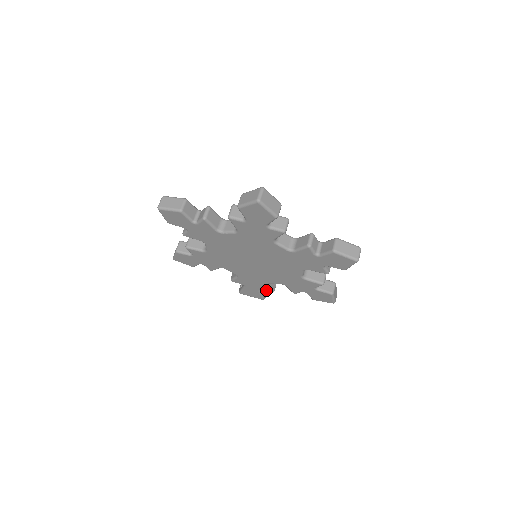
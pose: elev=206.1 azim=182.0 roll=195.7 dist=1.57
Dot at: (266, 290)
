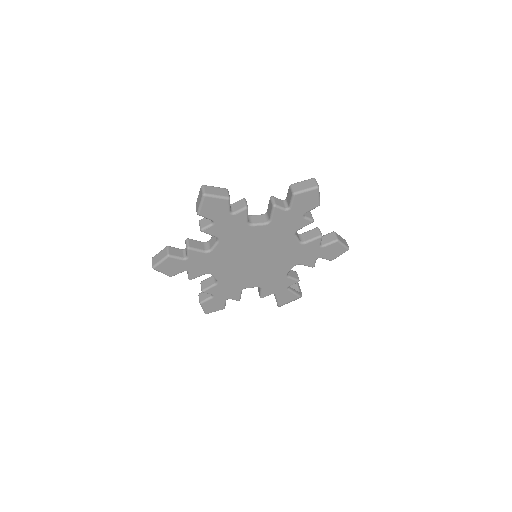
Dot at: (292, 283)
